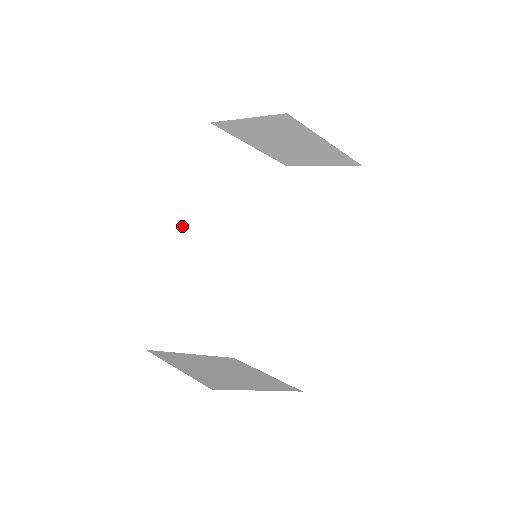
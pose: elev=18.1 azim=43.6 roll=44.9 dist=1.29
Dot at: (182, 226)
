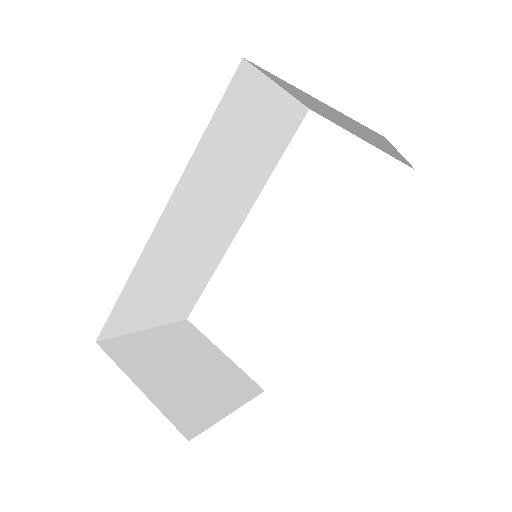
Dot at: (169, 203)
